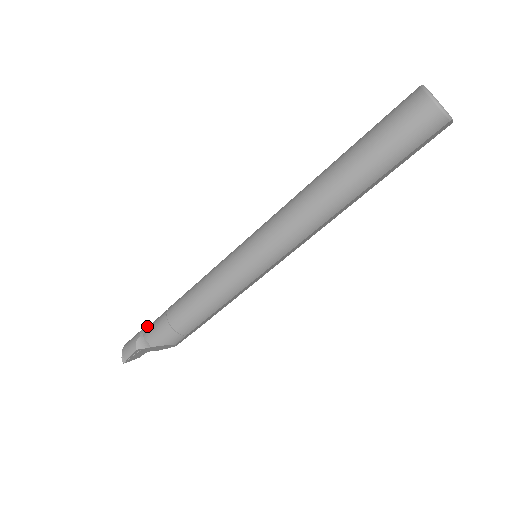
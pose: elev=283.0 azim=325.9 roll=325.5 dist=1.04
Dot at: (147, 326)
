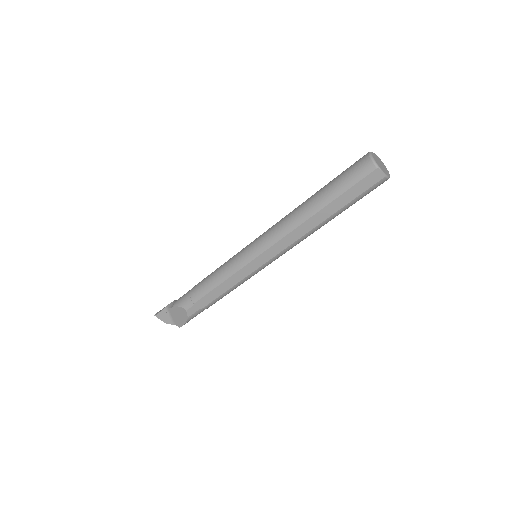
Dot at: occluded
